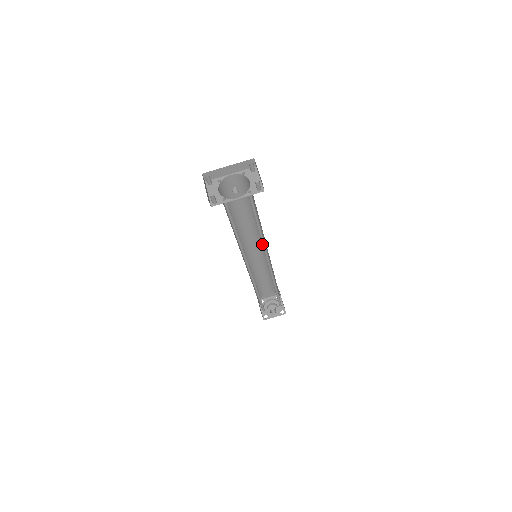
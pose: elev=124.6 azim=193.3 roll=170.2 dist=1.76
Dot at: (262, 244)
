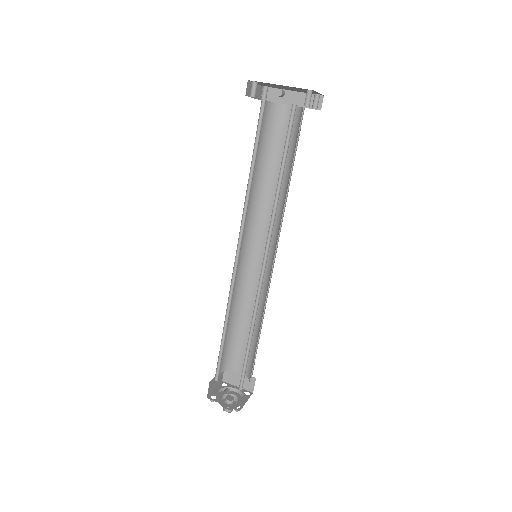
Dot at: (271, 220)
